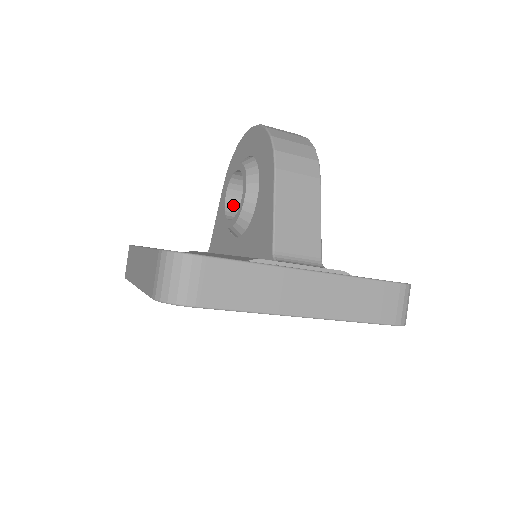
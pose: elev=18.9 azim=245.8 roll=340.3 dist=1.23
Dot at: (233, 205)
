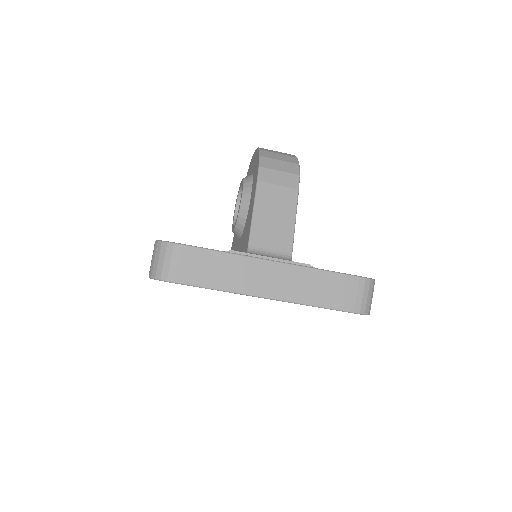
Dot at: occluded
